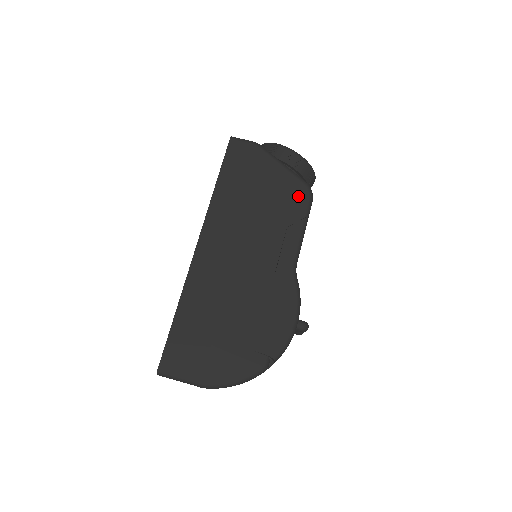
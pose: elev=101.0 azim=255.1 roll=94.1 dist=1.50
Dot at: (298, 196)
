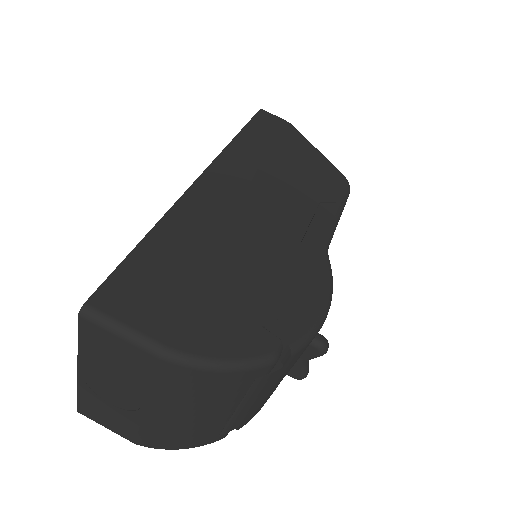
Dot at: (334, 181)
